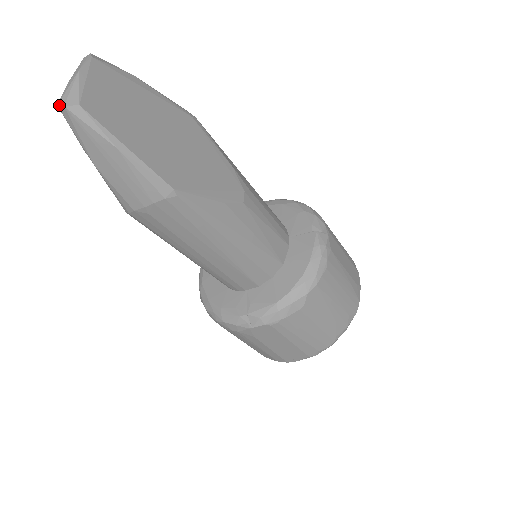
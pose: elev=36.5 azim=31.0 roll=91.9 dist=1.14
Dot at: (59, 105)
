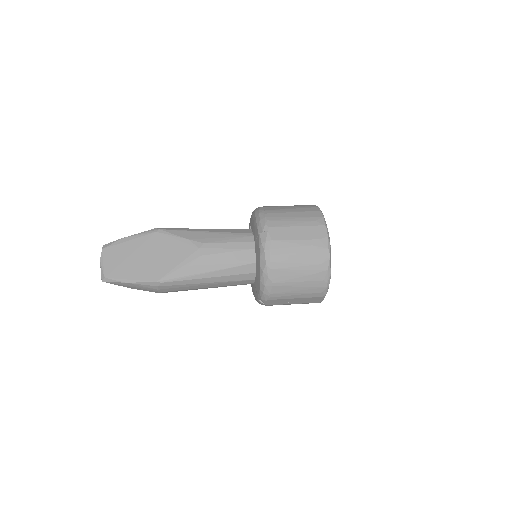
Dot at: occluded
